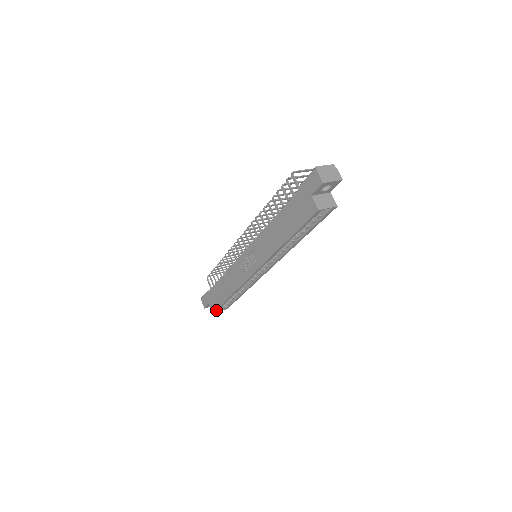
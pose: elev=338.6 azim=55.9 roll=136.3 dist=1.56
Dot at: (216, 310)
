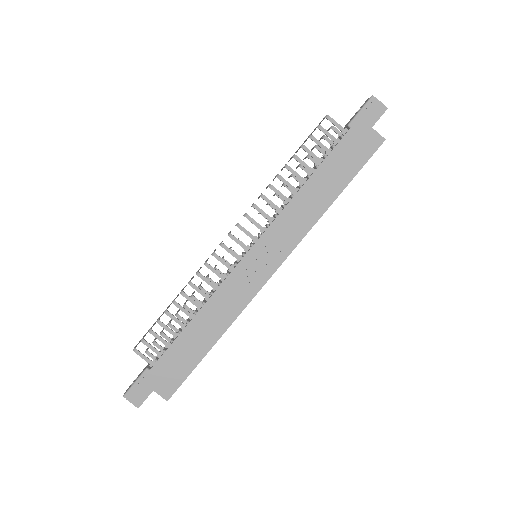
Dot at: (176, 389)
